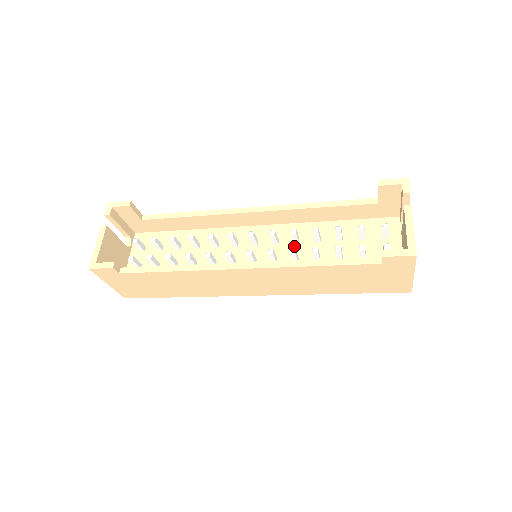
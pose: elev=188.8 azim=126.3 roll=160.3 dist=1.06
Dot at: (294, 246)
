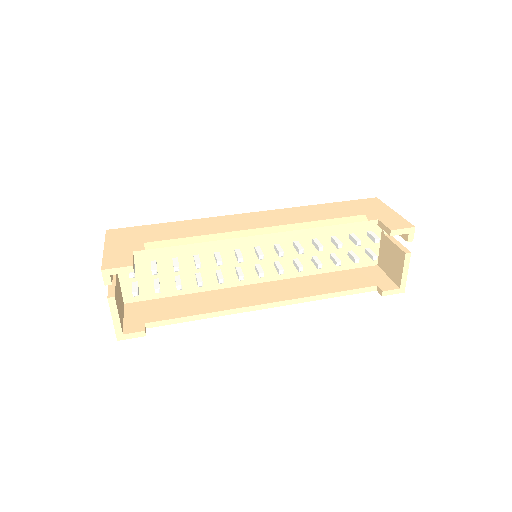
Dot at: (293, 248)
